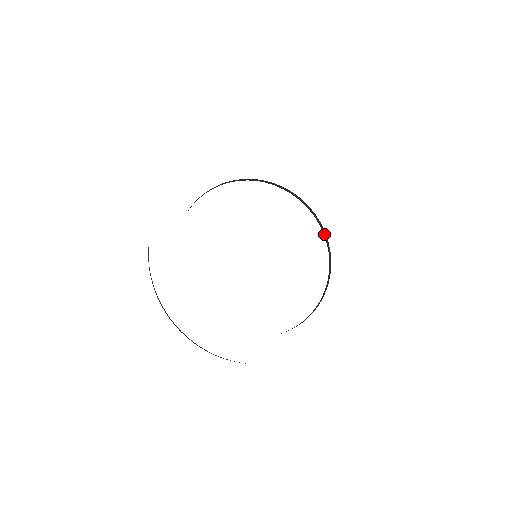
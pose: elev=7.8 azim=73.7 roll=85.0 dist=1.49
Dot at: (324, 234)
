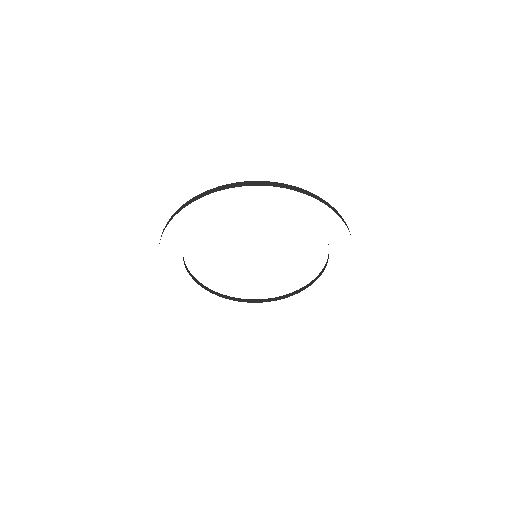
Dot at: occluded
